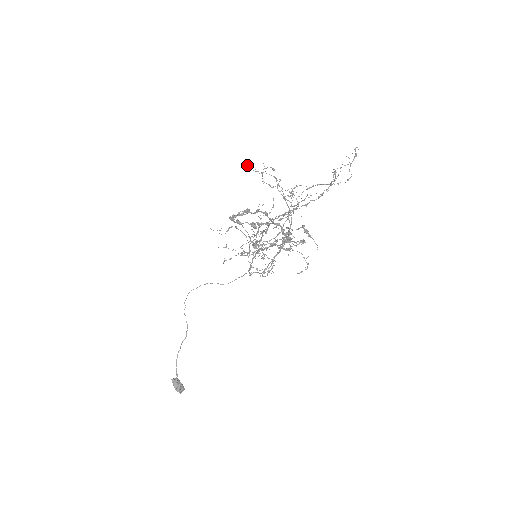
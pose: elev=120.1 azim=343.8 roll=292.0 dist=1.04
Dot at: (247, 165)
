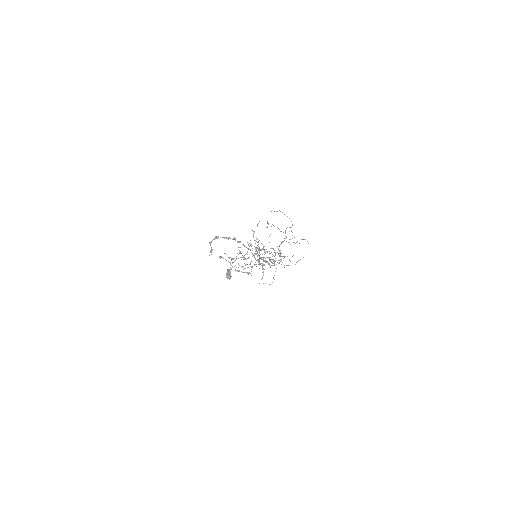
Dot at: (271, 211)
